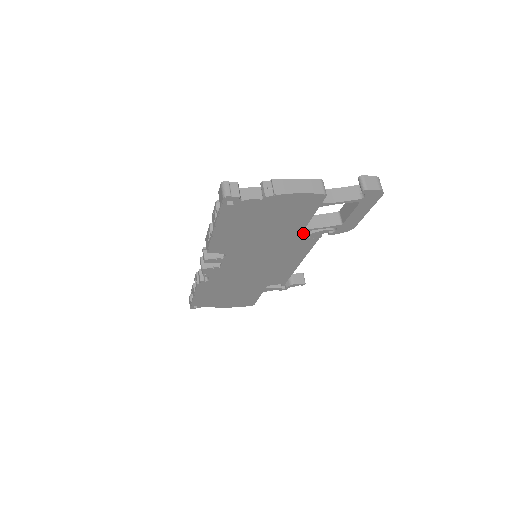
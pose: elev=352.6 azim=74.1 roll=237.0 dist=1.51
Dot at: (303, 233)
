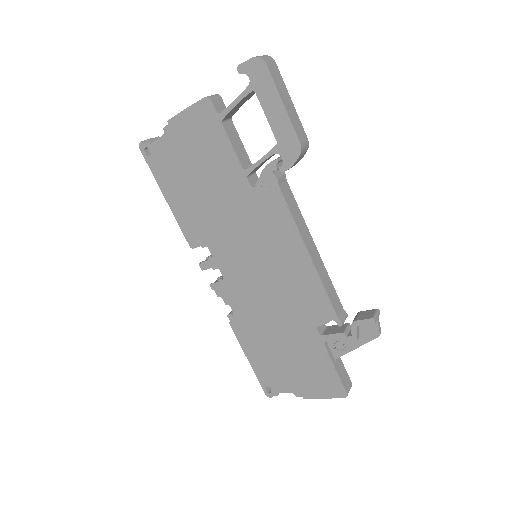
Dot at: (257, 184)
